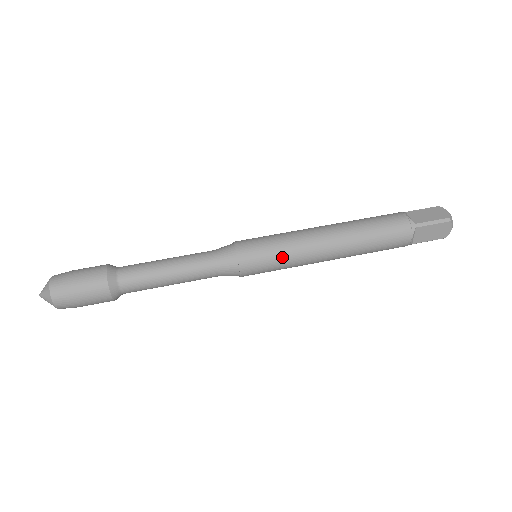
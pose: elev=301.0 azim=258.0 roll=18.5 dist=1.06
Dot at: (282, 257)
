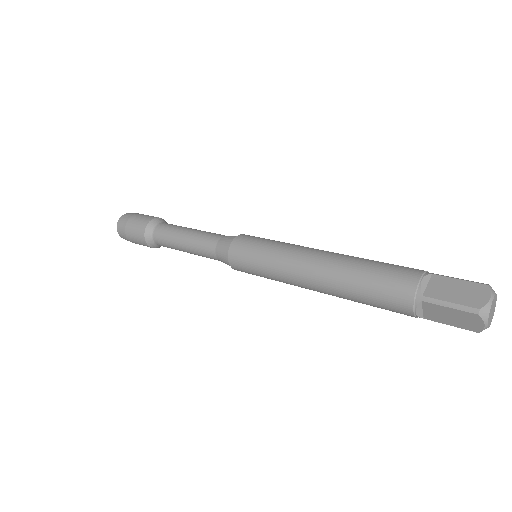
Dot at: (274, 243)
